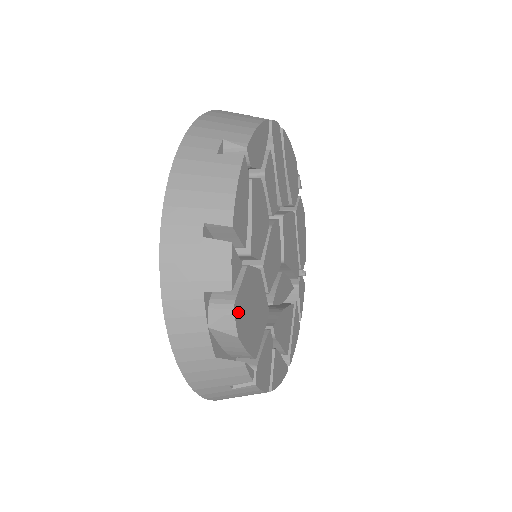
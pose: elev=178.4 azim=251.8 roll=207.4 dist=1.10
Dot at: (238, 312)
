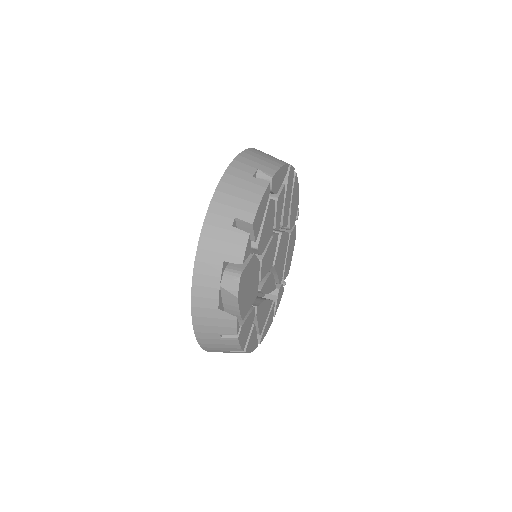
Dot at: (242, 281)
